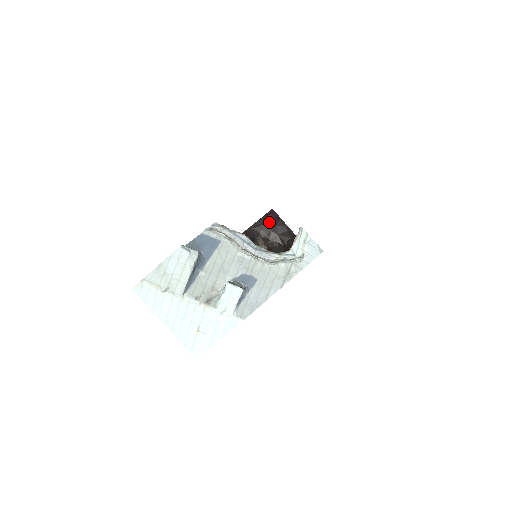
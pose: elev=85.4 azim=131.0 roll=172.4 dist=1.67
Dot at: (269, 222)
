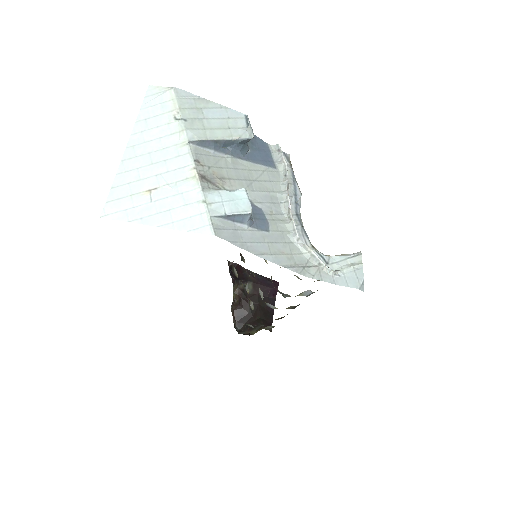
Dot at: (265, 286)
